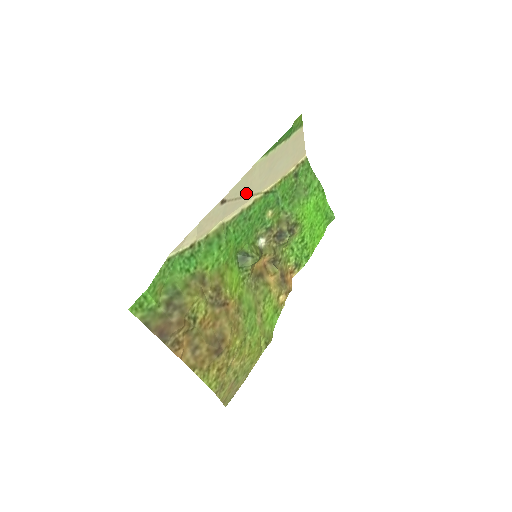
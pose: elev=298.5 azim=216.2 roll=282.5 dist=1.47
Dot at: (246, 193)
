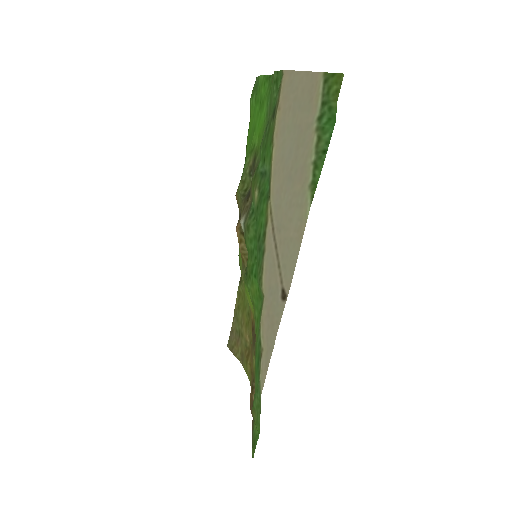
Dot at: (278, 240)
